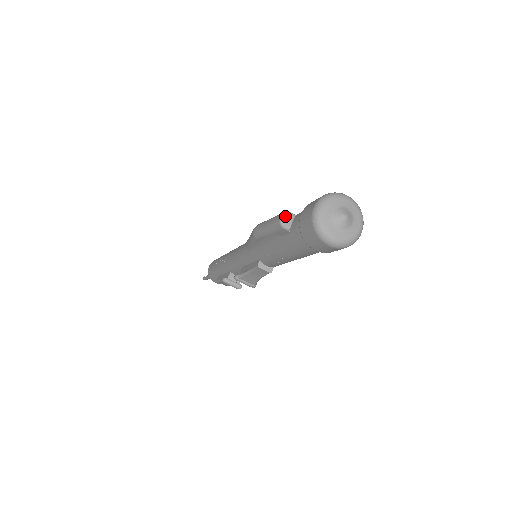
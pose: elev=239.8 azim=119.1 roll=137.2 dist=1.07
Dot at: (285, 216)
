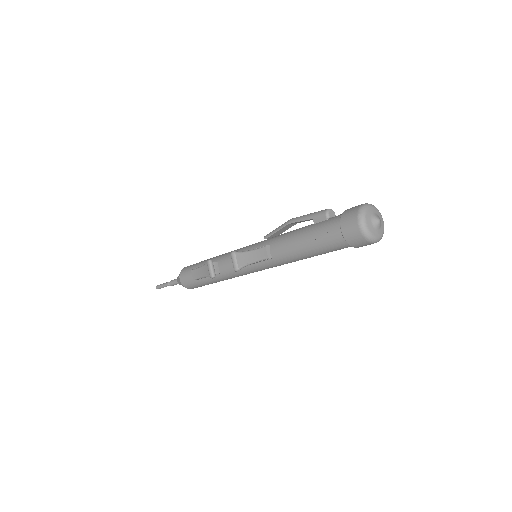
Dot at: (332, 210)
